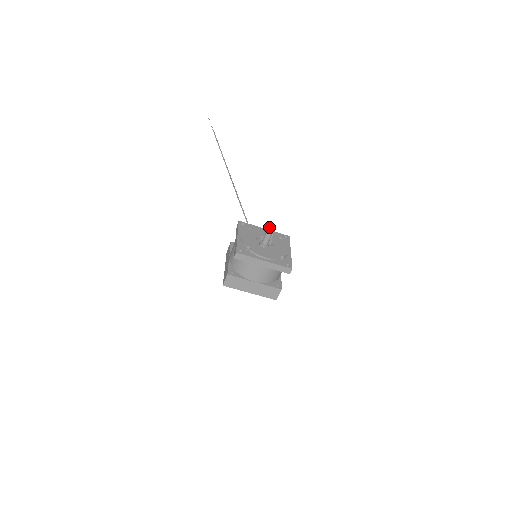
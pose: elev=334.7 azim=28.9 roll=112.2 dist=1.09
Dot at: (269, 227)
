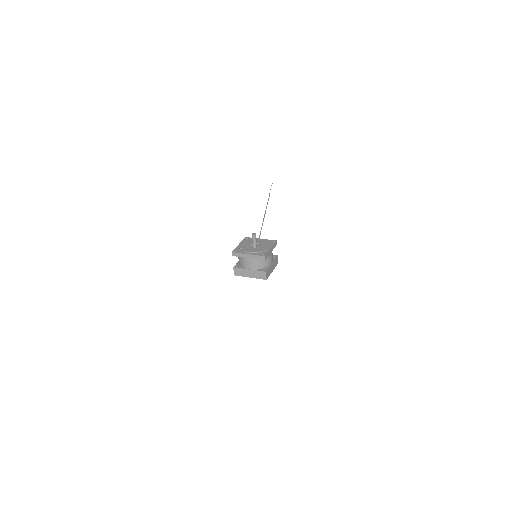
Dot at: (252, 235)
